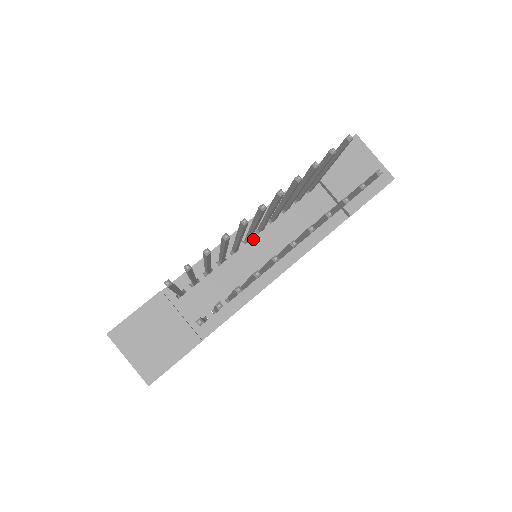
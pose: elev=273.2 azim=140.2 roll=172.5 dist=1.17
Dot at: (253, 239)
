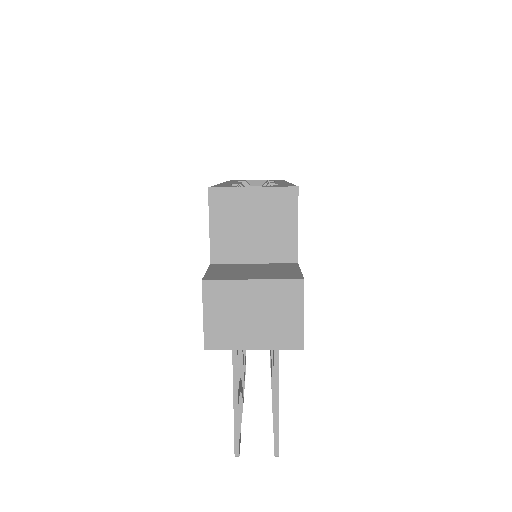
Dot at: occluded
